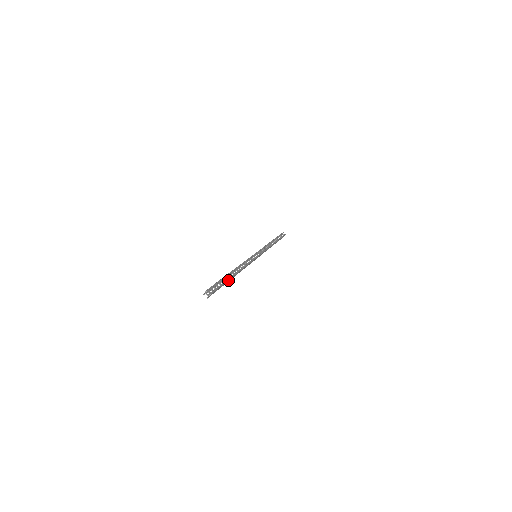
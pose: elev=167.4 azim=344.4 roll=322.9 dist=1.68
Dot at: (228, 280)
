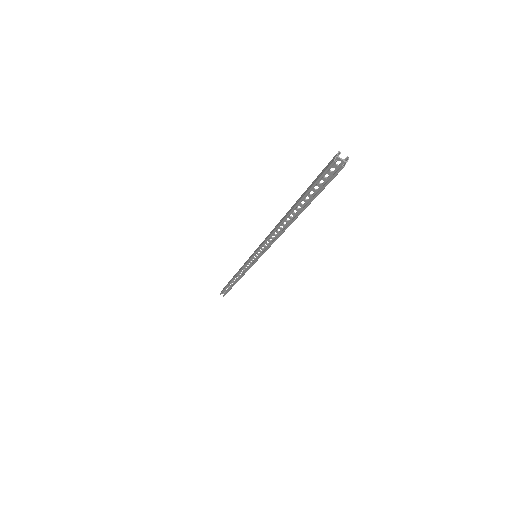
Dot at: occluded
